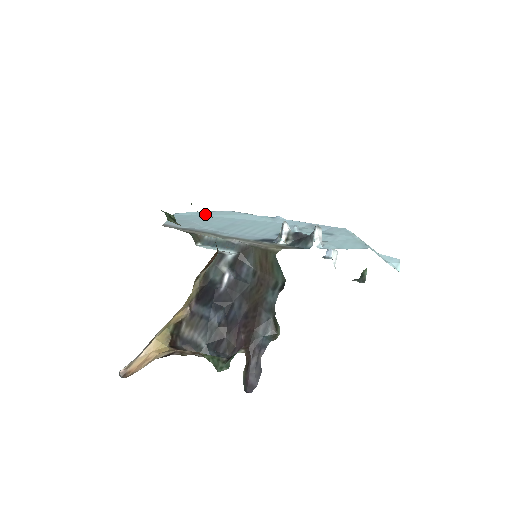
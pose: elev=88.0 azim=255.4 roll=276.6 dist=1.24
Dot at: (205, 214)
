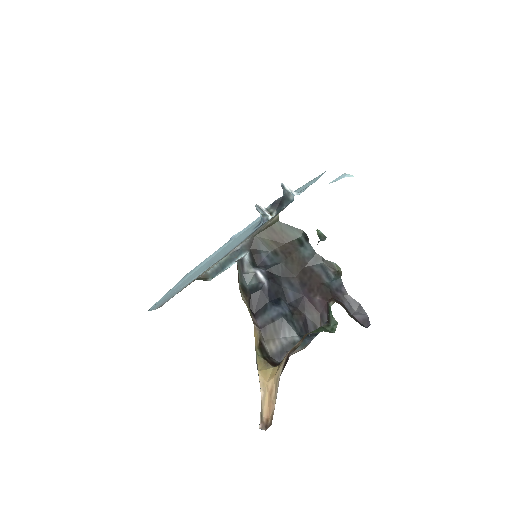
Dot at: (174, 287)
